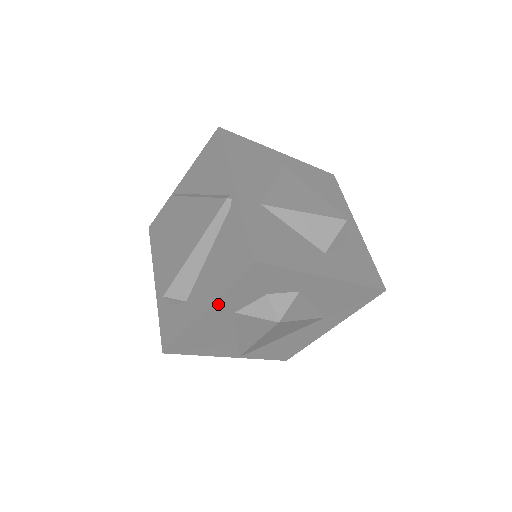
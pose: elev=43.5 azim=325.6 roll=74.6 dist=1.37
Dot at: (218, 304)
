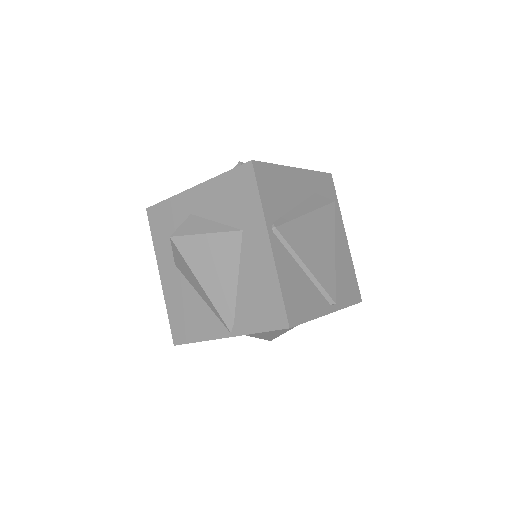
Dot at: (160, 261)
